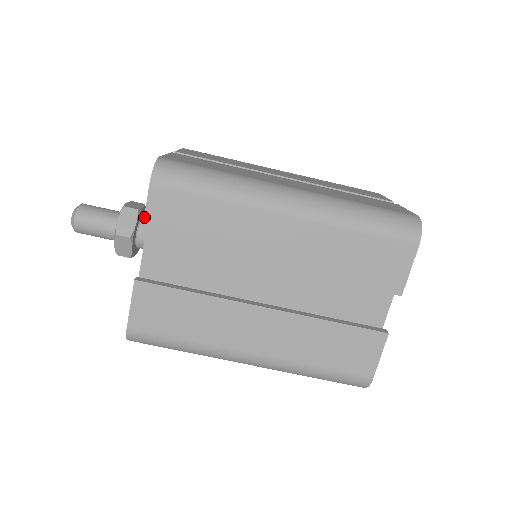
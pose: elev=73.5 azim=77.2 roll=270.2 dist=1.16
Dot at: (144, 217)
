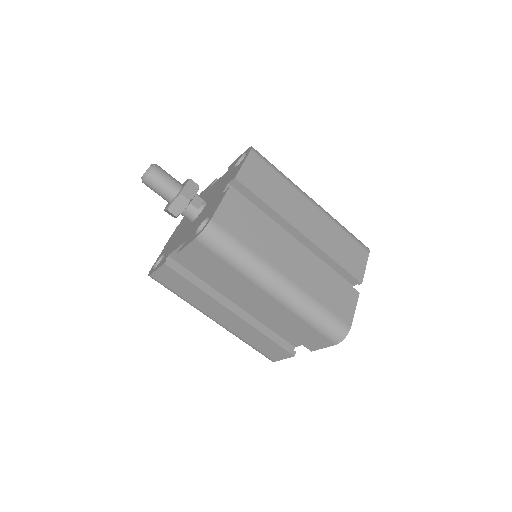
Dot at: (184, 248)
